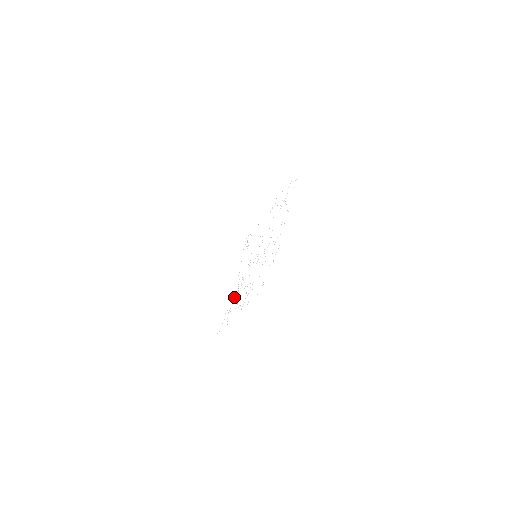
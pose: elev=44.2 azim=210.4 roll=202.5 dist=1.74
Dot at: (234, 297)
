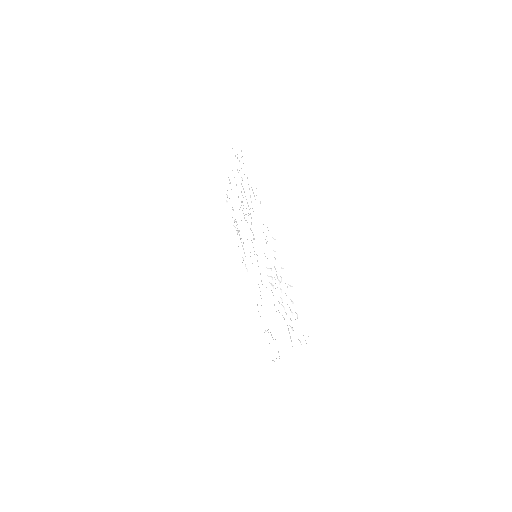
Dot at: occluded
